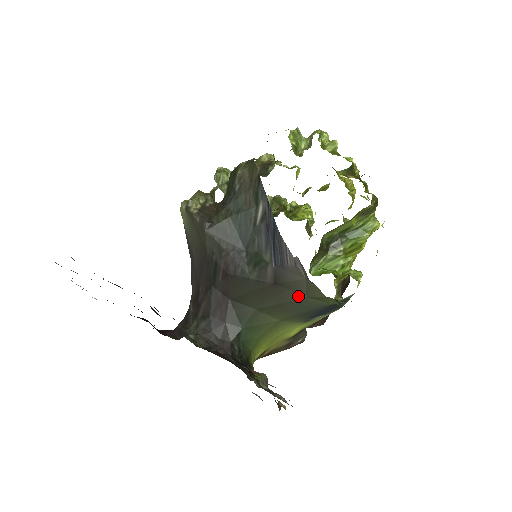
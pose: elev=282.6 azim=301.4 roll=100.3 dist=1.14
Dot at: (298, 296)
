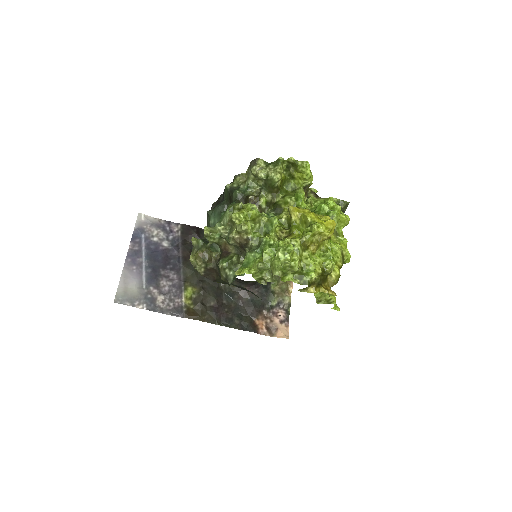
Dot at: occluded
